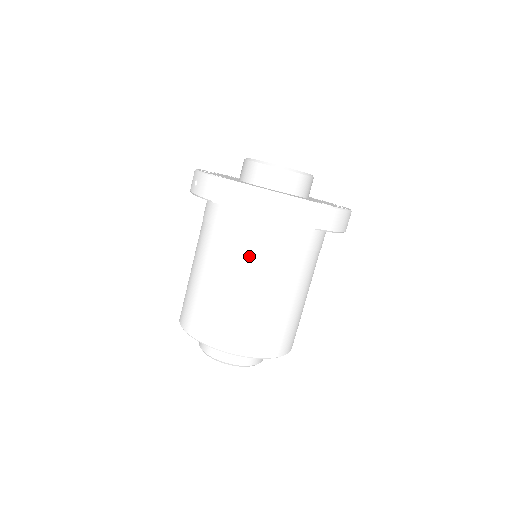
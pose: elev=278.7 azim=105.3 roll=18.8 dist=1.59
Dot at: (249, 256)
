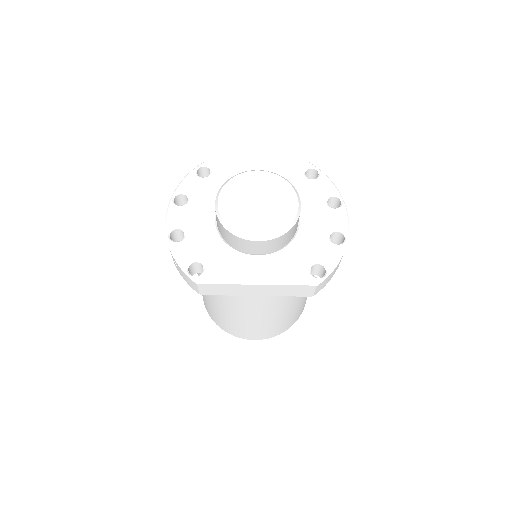
Dot at: (252, 309)
